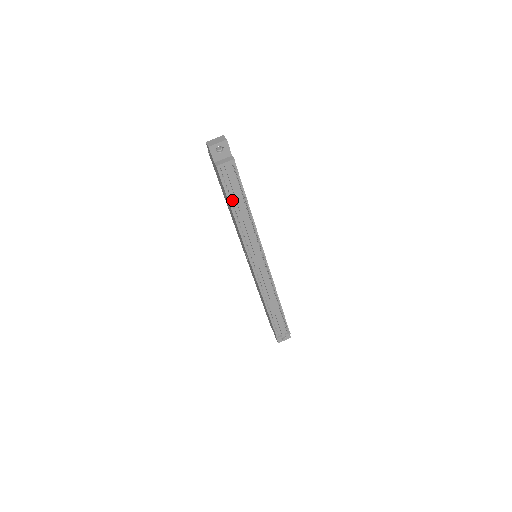
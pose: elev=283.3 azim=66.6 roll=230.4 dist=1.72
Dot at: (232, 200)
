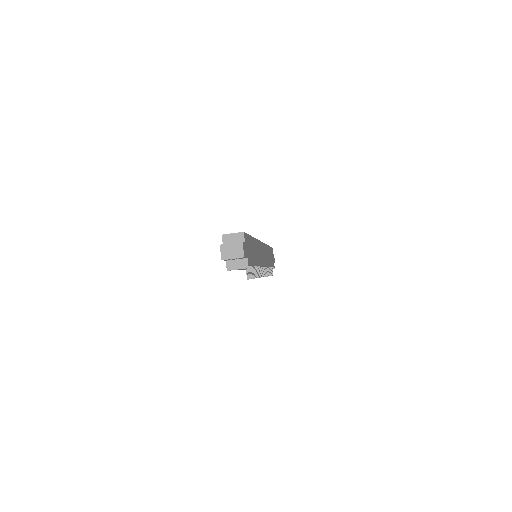
Dot at: occluded
